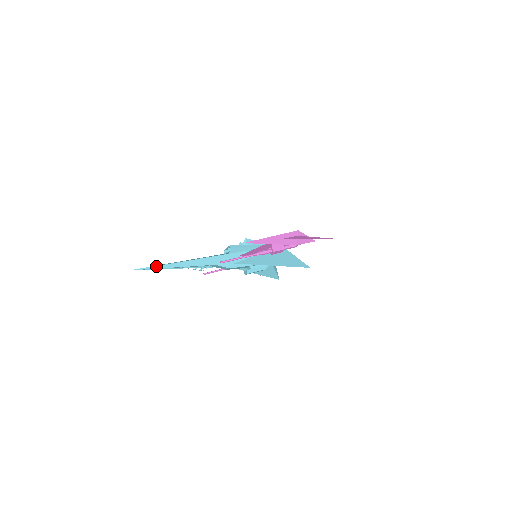
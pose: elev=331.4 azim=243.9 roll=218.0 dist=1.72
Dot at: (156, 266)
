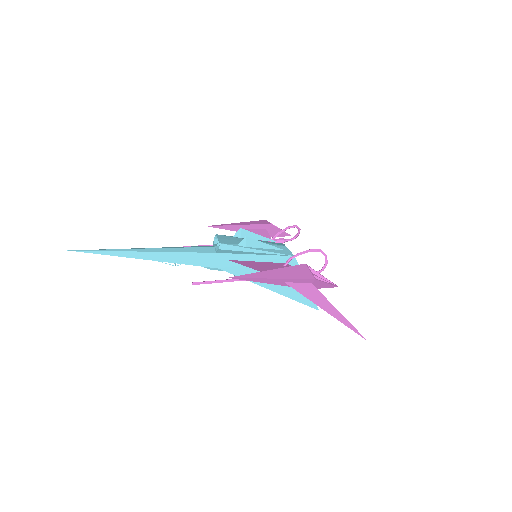
Dot at: (107, 251)
